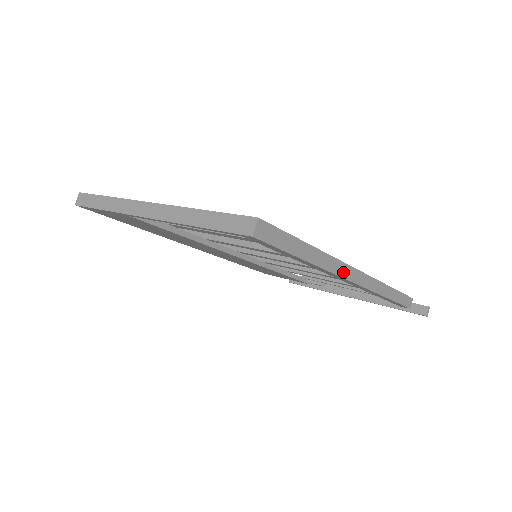
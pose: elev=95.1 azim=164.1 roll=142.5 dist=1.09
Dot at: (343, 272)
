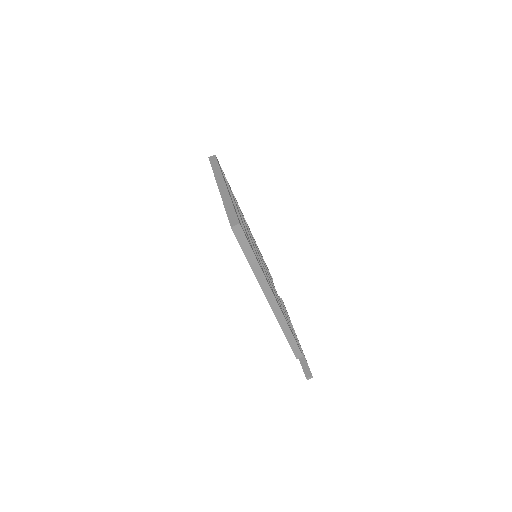
Dot at: (265, 289)
